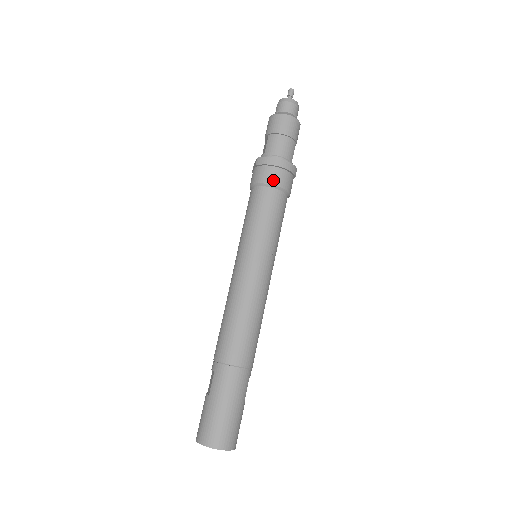
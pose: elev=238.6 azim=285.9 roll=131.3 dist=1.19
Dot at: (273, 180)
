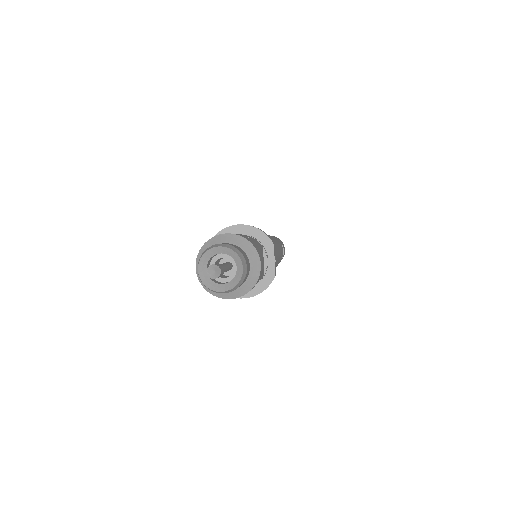
Dot at: occluded
